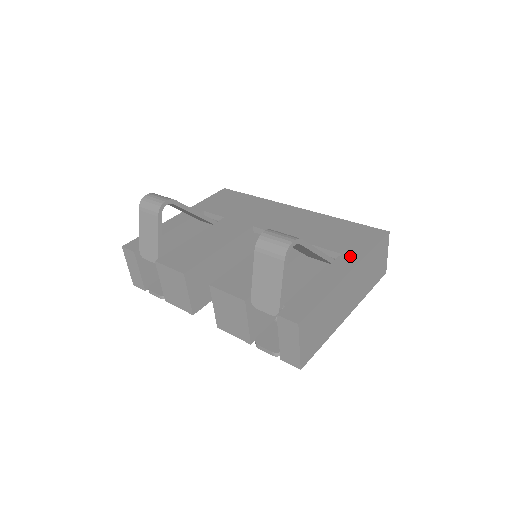
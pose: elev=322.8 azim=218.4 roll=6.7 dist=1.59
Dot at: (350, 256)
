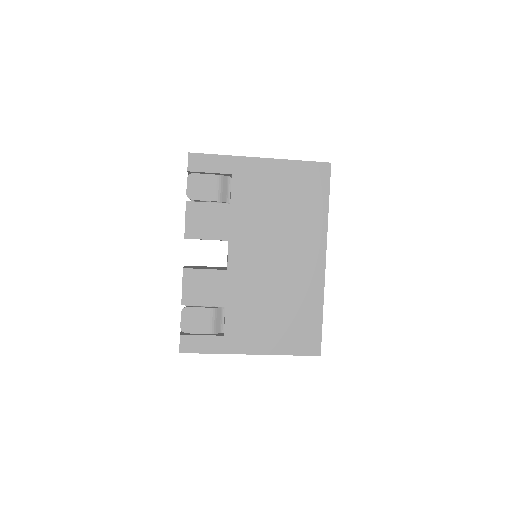
Dot at: occluded
